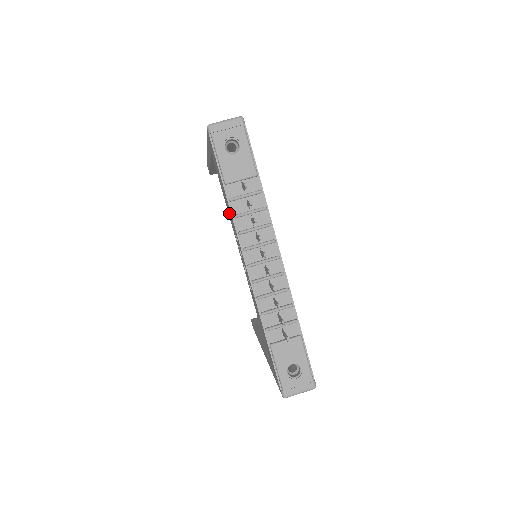
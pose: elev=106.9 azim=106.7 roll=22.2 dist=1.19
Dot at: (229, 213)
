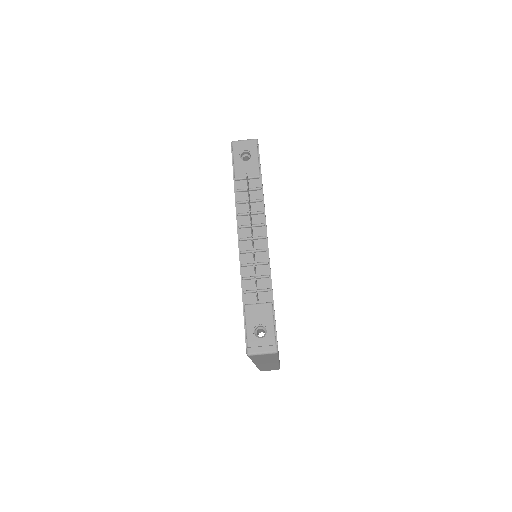
Dot at: occluded
